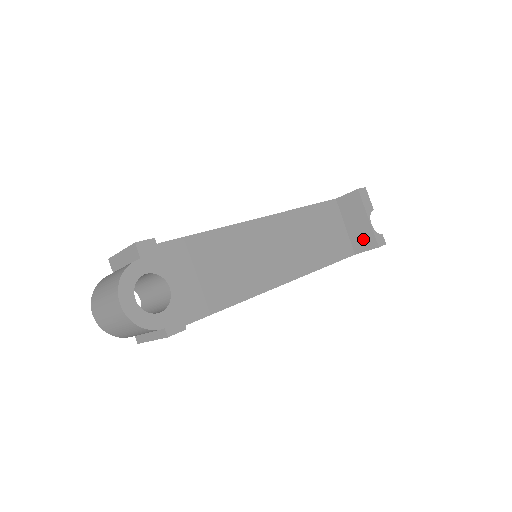
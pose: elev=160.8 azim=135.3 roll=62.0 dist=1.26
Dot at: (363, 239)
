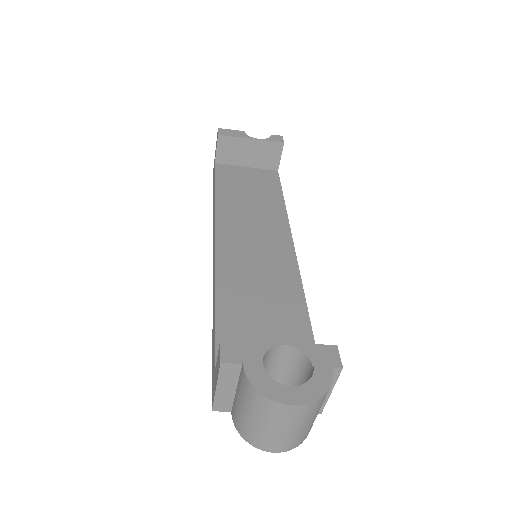
Dot at: (268, 155)
